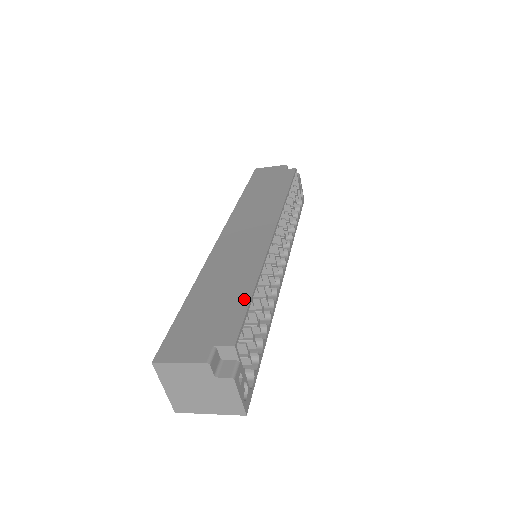
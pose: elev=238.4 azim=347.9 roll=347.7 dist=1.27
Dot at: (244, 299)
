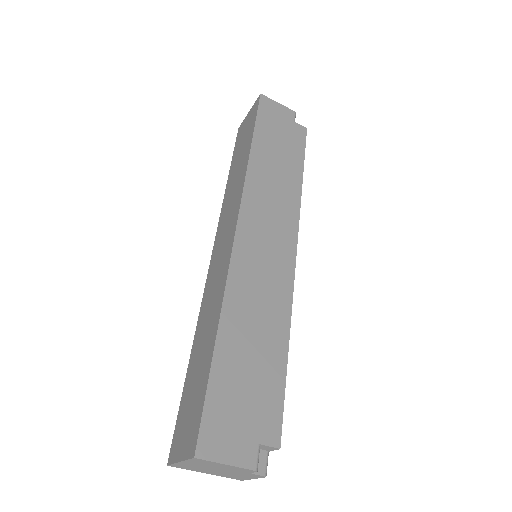
Dot at: (280, 371)
